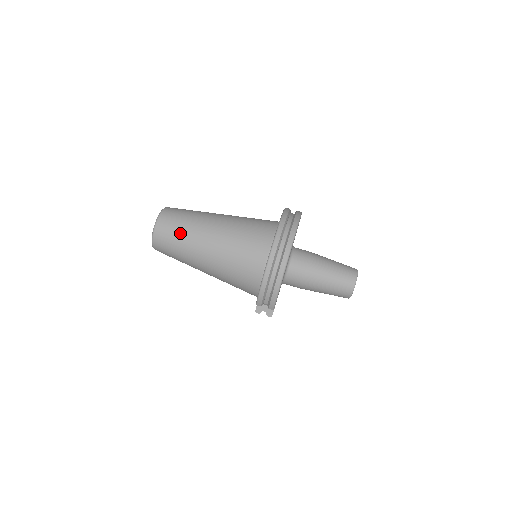
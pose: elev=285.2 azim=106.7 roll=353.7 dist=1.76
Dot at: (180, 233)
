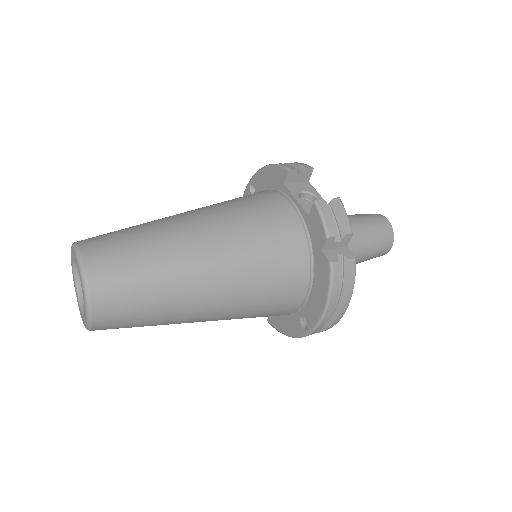
Dot at: occluded
